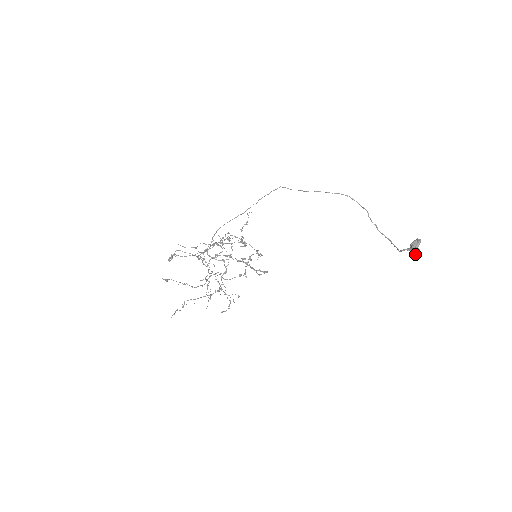
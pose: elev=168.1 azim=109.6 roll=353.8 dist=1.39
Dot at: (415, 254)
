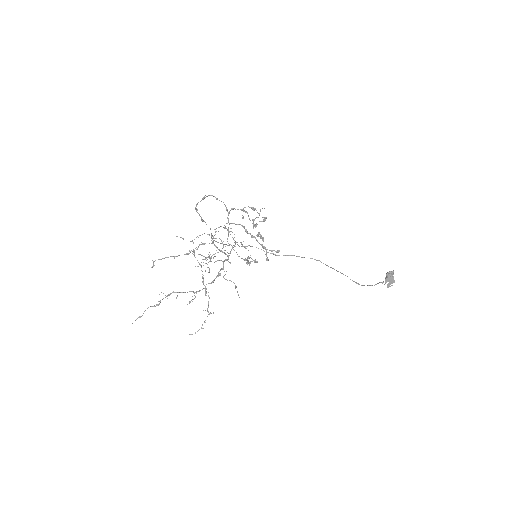
Dot at: (390, 284)
